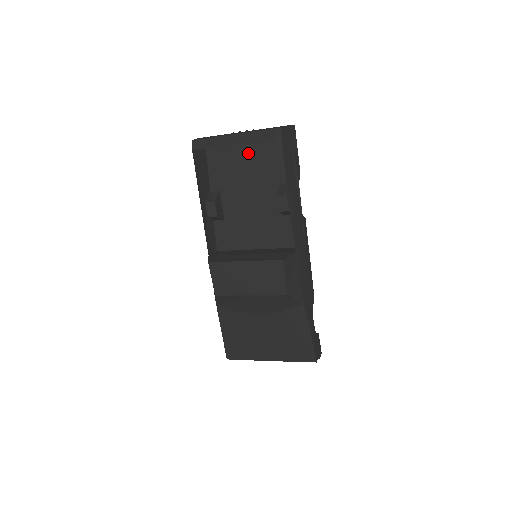
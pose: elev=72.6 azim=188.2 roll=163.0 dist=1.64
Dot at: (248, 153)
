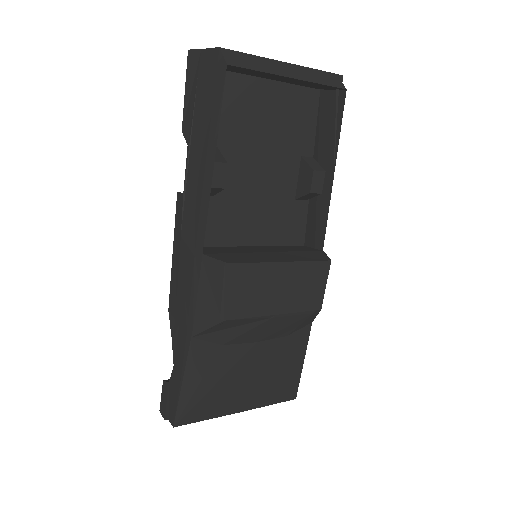
Dot at: (274, 99)
